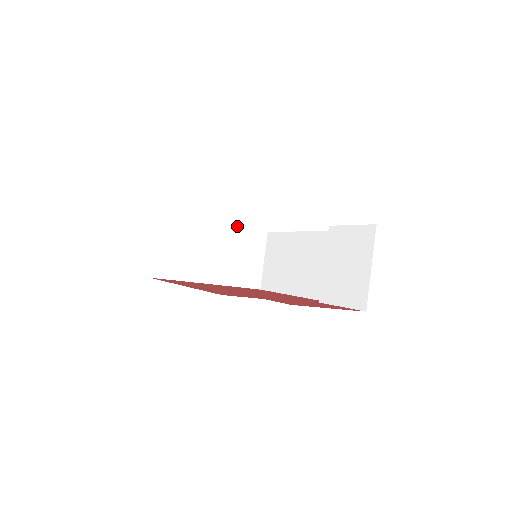
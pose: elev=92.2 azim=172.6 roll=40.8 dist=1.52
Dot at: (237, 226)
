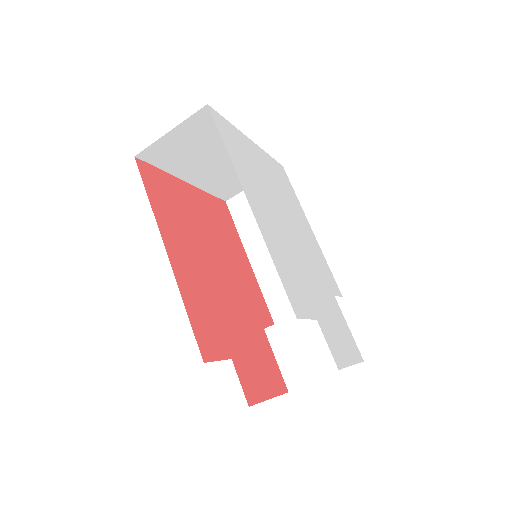
Dot at: occluded
